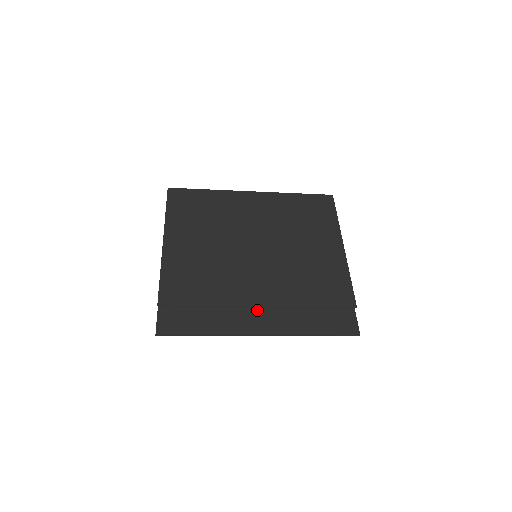
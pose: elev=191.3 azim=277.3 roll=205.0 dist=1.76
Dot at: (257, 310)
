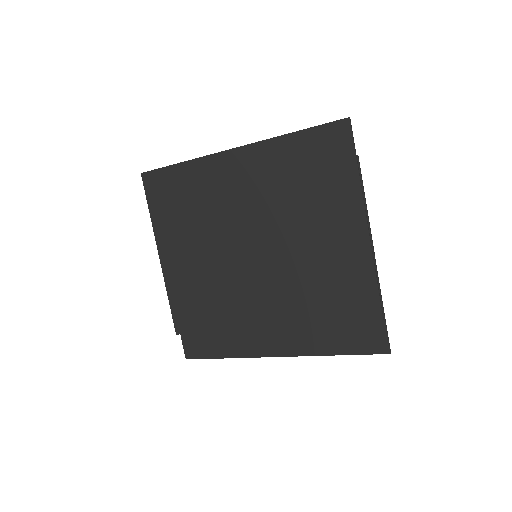
Dot at: occluded
